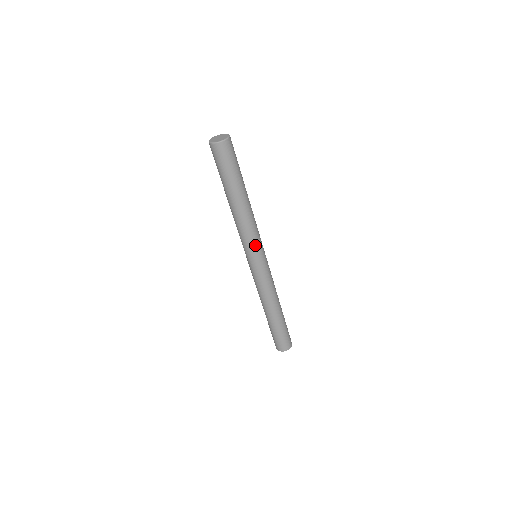
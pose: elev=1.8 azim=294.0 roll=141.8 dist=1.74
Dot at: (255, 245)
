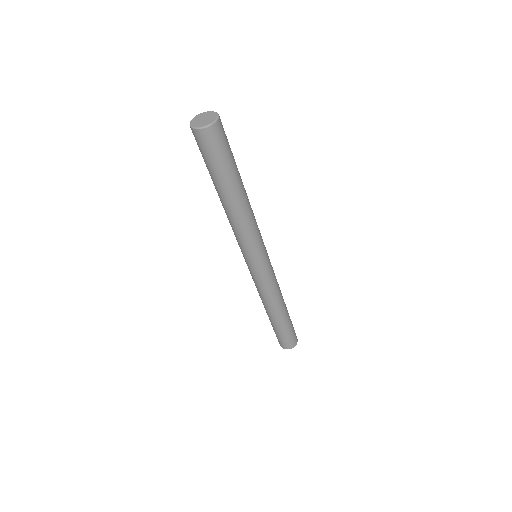
Dot at: (246, 249)
